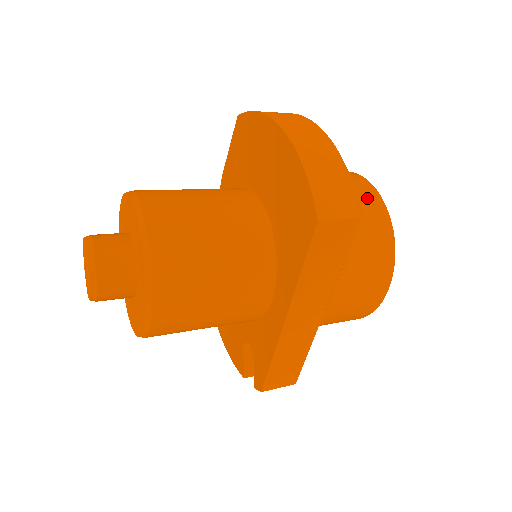
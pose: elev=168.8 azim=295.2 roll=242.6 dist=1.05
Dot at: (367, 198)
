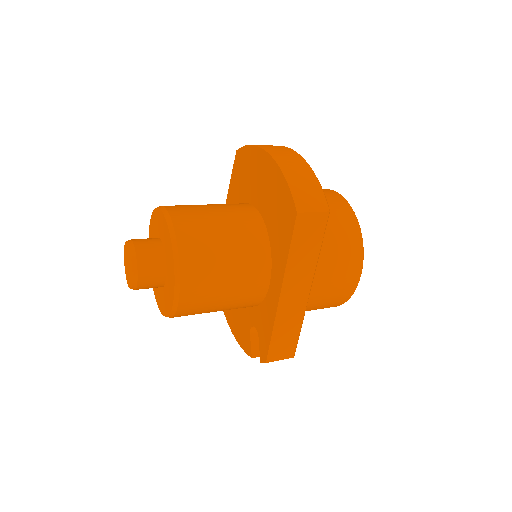
Dot at: (338, 205)
